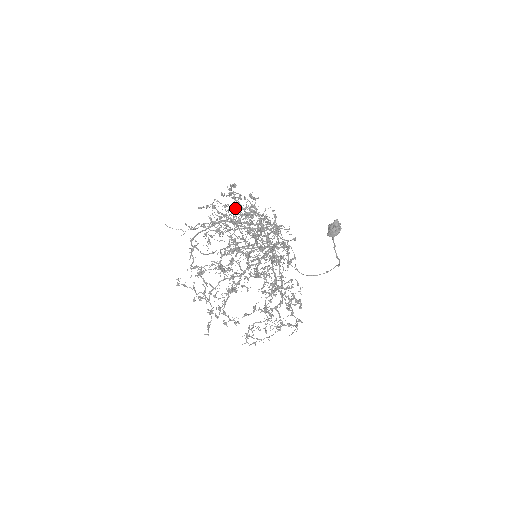
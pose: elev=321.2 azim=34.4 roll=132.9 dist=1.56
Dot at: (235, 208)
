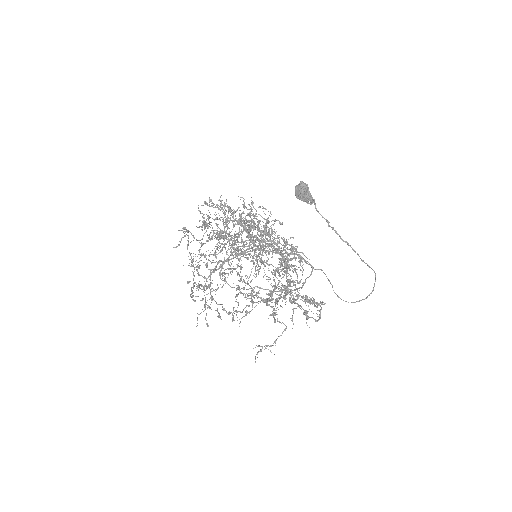
Dot at: occluded
